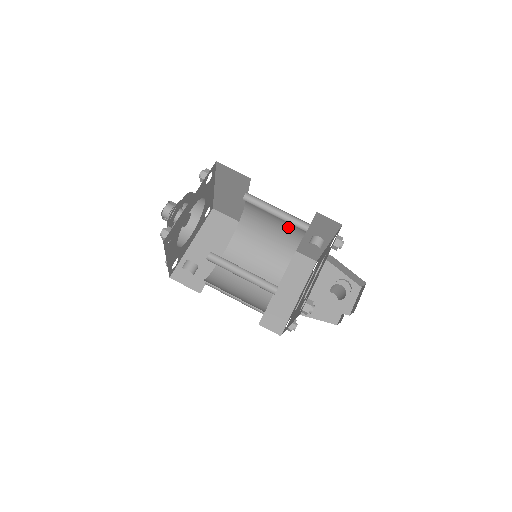
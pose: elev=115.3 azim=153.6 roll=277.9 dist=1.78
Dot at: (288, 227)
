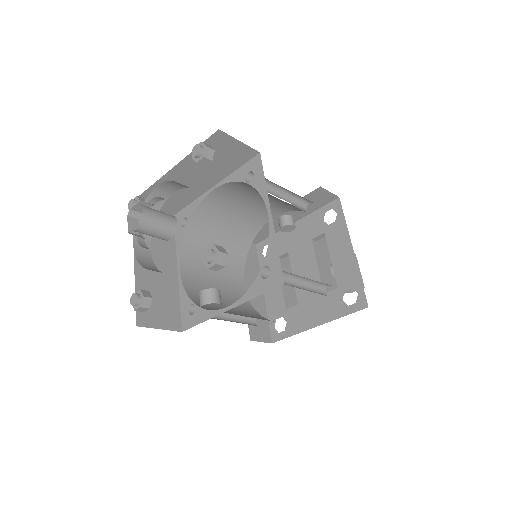
Dot at: (260, 210)
